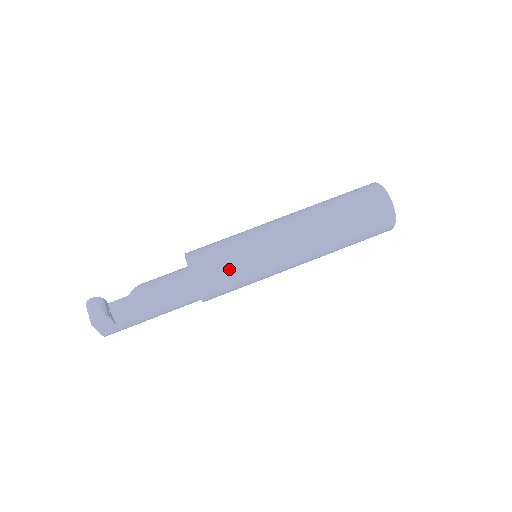
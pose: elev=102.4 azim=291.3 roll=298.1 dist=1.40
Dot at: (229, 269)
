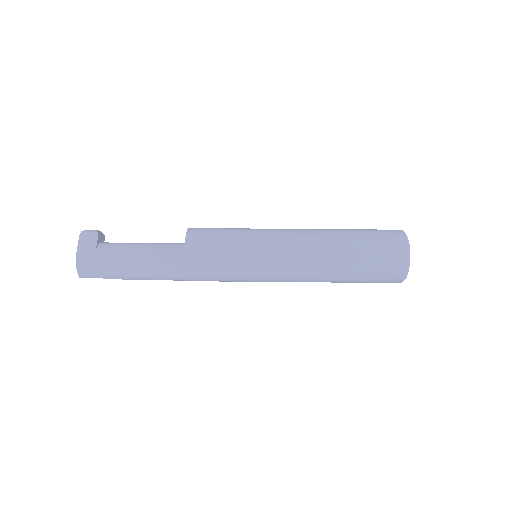
Dot at: (224, 230)
